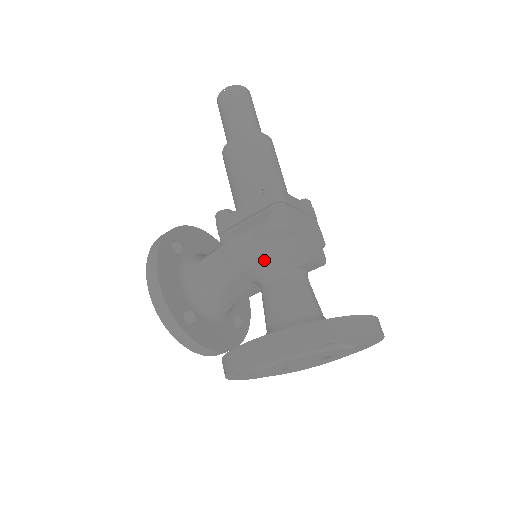
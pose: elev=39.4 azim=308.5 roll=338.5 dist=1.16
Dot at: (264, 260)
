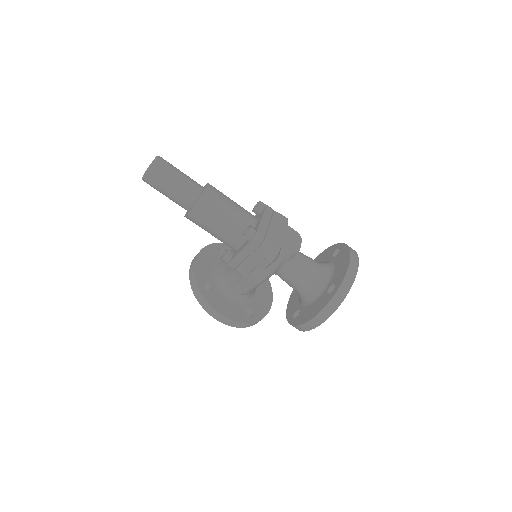
Dot at: (276, 271)
